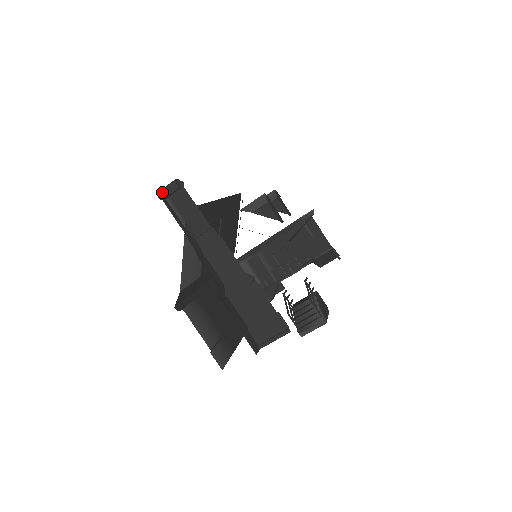
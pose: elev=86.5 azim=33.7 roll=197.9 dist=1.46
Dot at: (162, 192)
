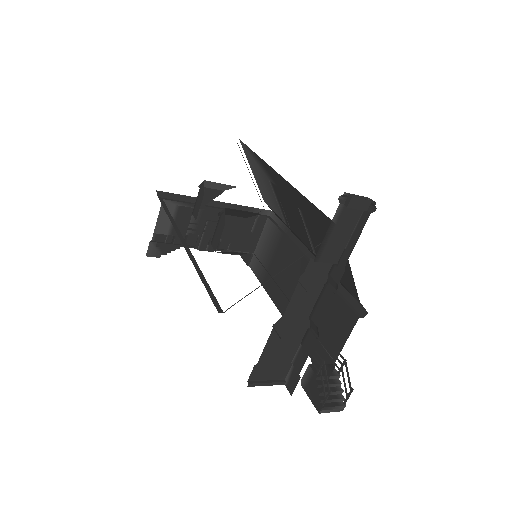
Dot at: (353, 199)
